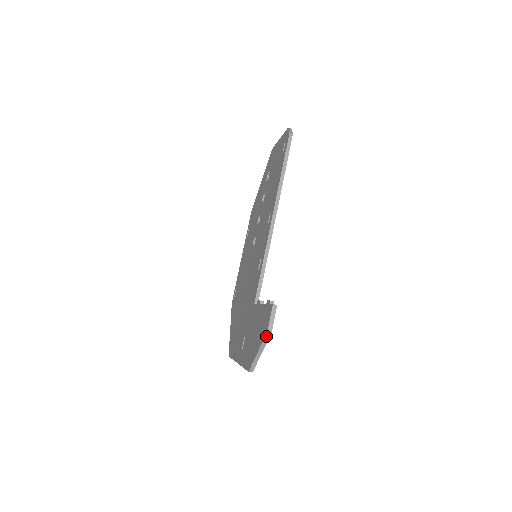
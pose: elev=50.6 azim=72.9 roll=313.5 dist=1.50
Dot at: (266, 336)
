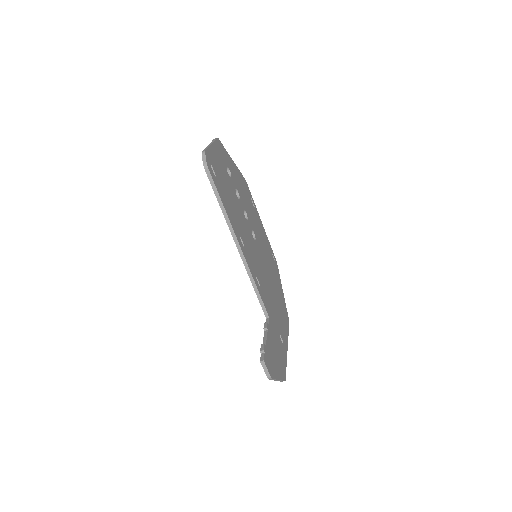
Dot at: (270, 379)
